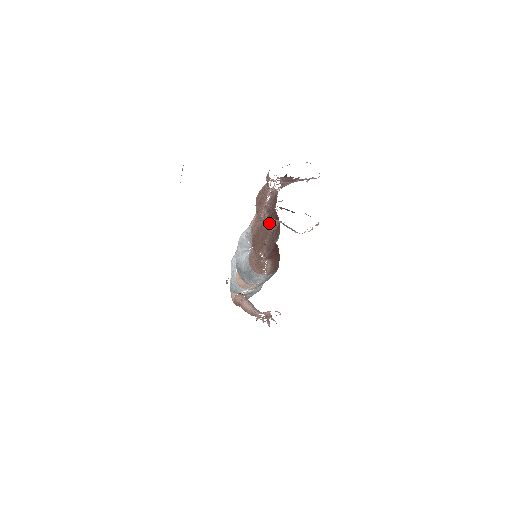
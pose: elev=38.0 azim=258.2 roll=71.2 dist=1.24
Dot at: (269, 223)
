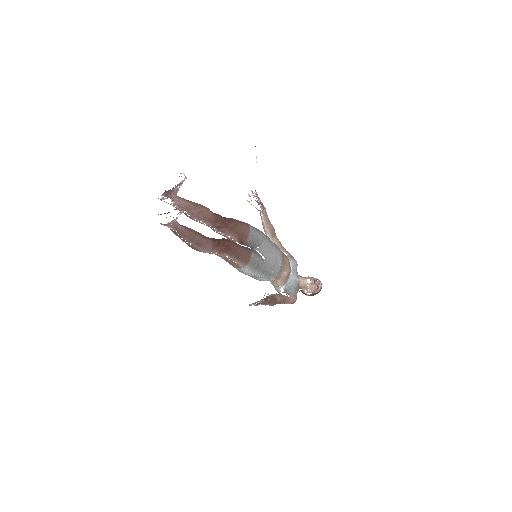
Dot at: occluded
